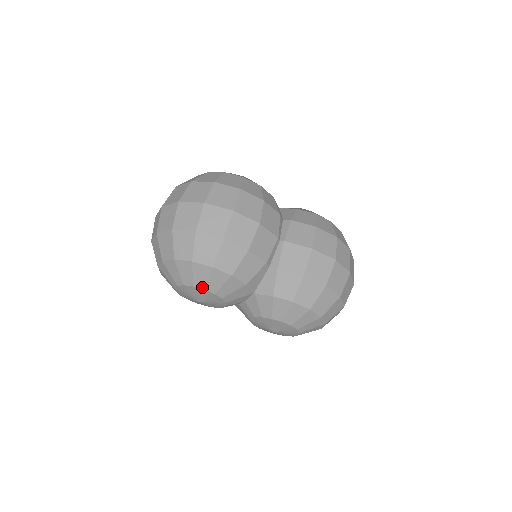
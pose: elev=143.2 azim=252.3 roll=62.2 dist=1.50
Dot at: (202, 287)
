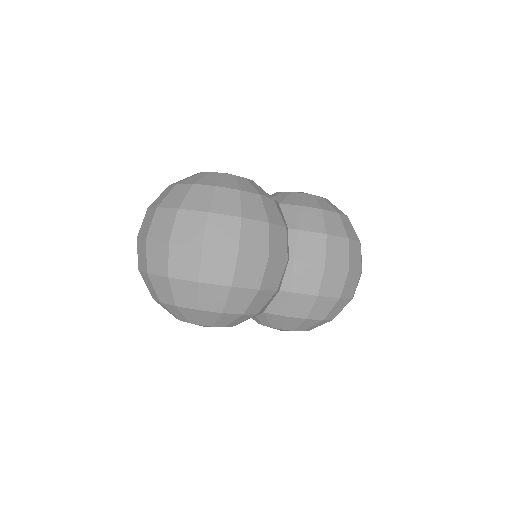
Dot at: (210, 325)
